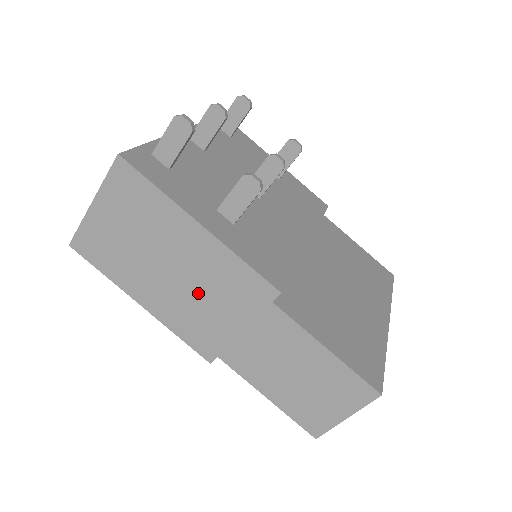
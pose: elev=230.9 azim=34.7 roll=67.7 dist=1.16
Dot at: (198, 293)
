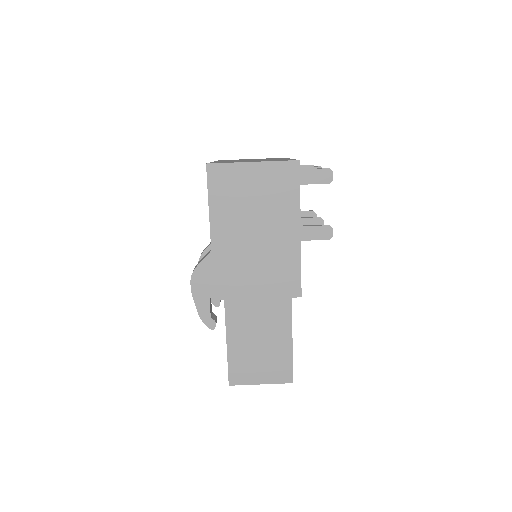
Dot at: (256, 260)
